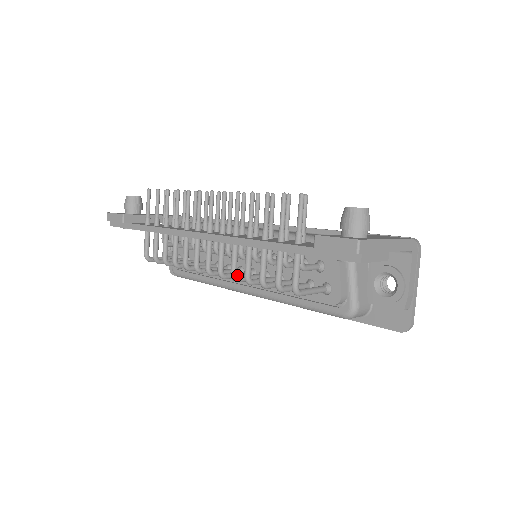
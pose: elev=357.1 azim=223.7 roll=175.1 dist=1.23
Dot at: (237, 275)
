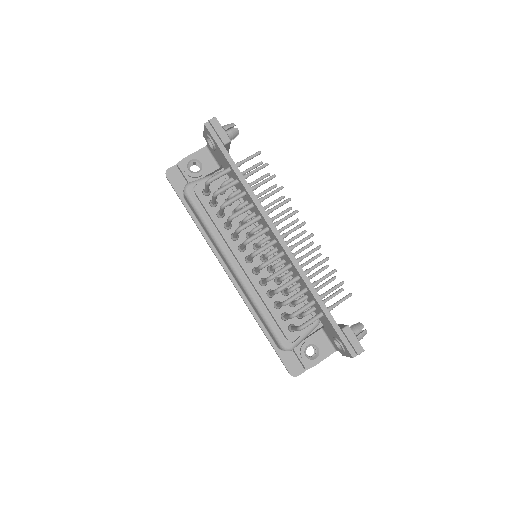
Dot at: occluded
